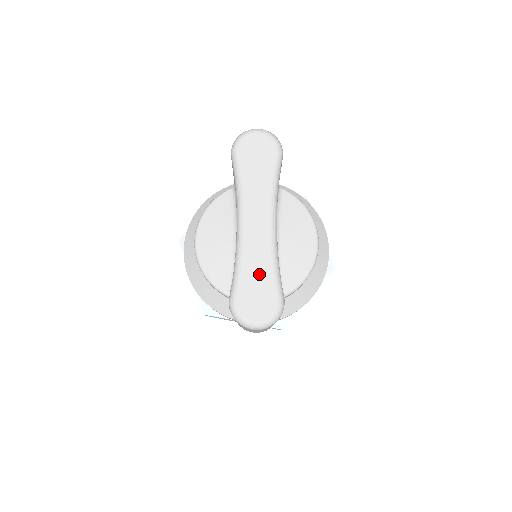
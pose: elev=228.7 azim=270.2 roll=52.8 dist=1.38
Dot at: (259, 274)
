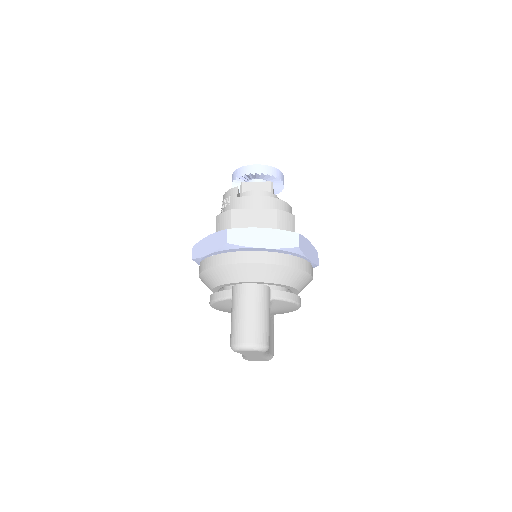
Dot at: (258, 359)
